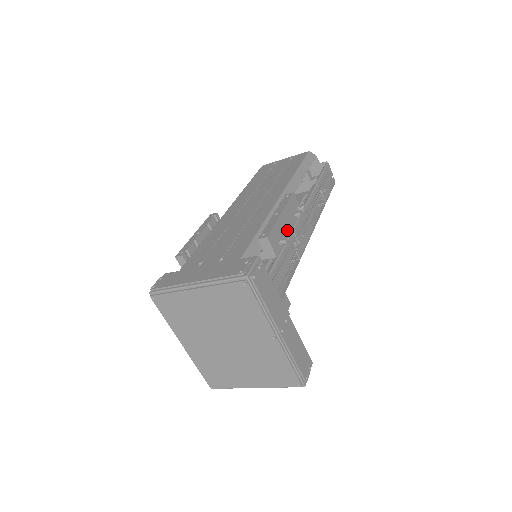
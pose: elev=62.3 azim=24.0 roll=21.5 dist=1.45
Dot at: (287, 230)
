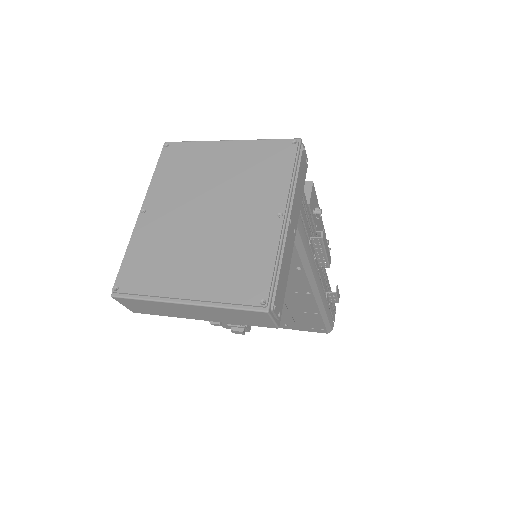
Dot at: (317, 226)
